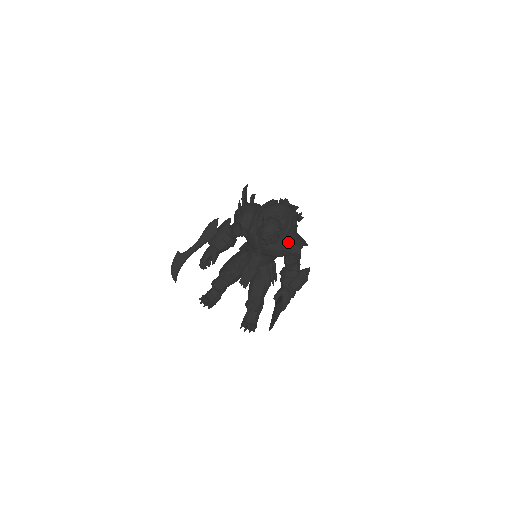
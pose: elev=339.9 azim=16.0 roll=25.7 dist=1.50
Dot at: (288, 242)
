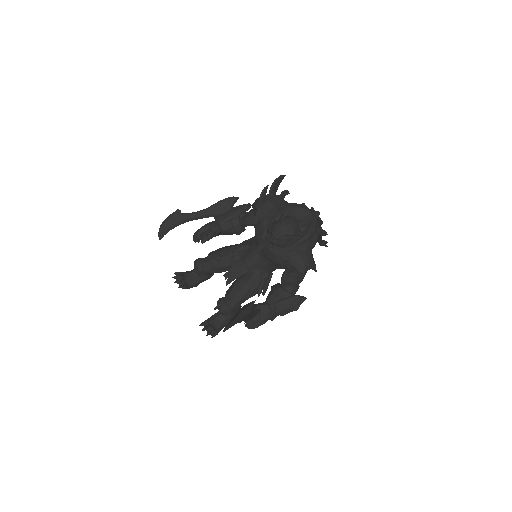
Dot at: (296, 254)
